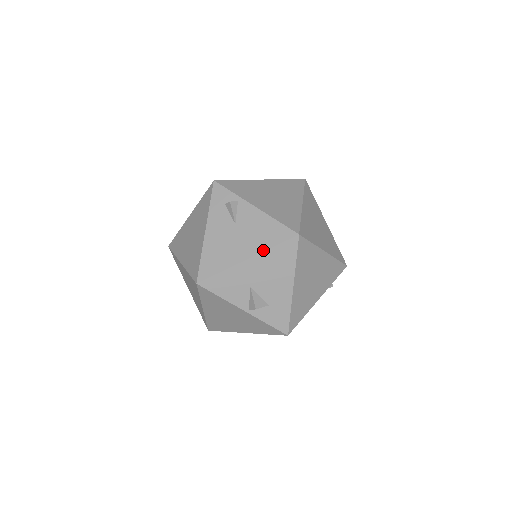
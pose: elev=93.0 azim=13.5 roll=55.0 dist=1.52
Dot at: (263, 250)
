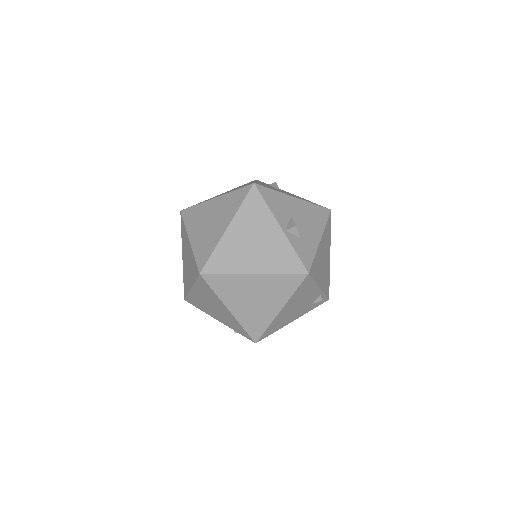
Dot at: (307, 201)
